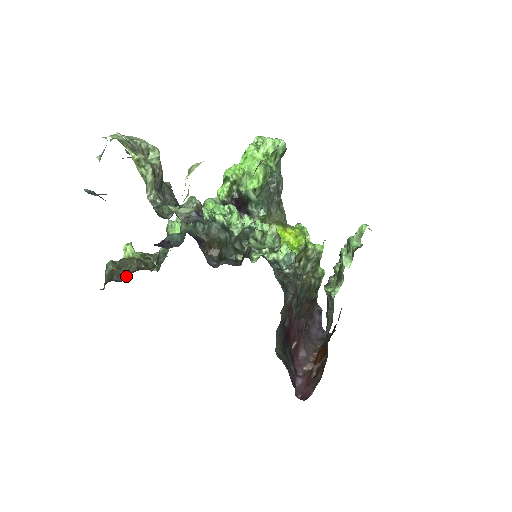
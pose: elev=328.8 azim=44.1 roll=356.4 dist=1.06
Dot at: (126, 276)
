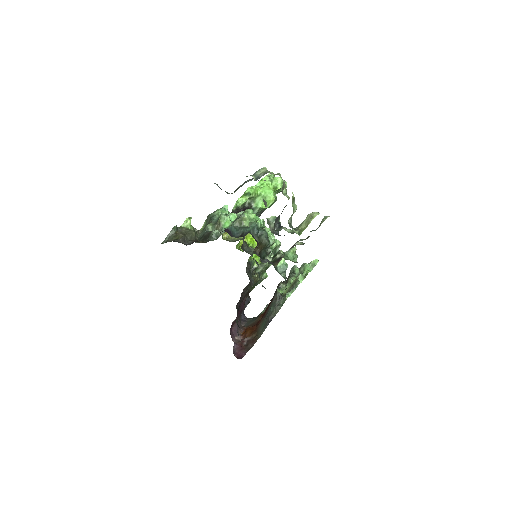
Dot at: (189, 242)
